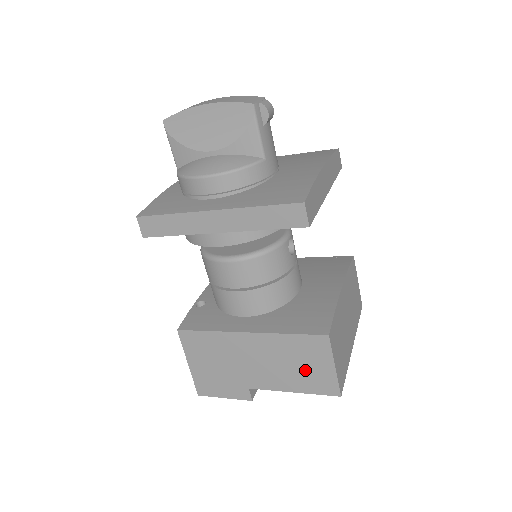
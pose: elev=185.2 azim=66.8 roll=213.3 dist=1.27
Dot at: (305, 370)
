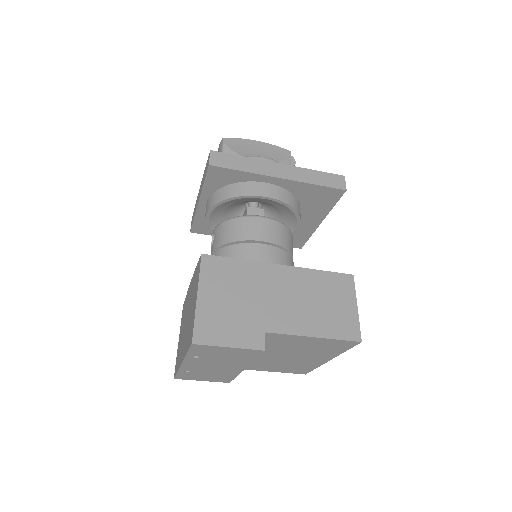
Dot at: (330, 309)
